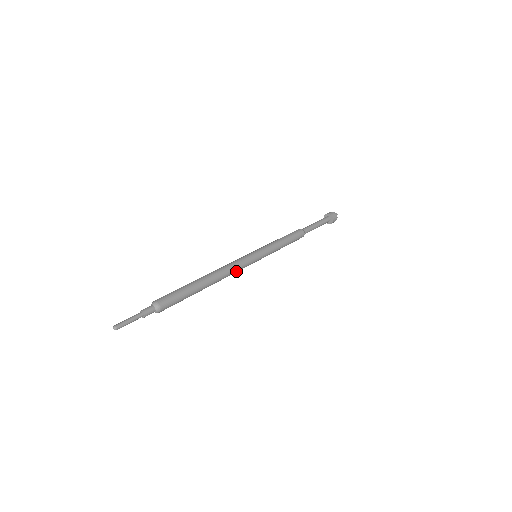
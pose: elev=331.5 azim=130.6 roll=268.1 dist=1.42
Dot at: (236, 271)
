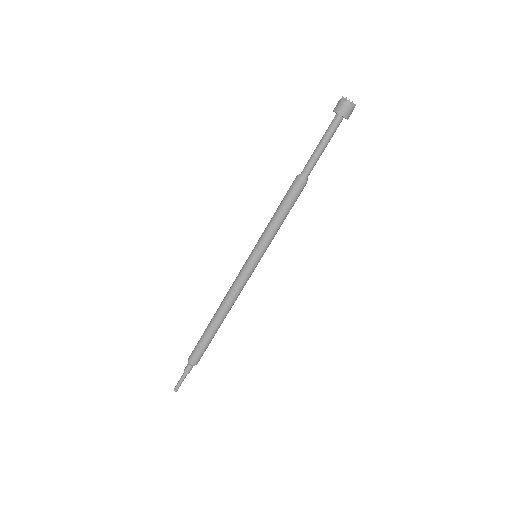
Dot at: (241, 290)
